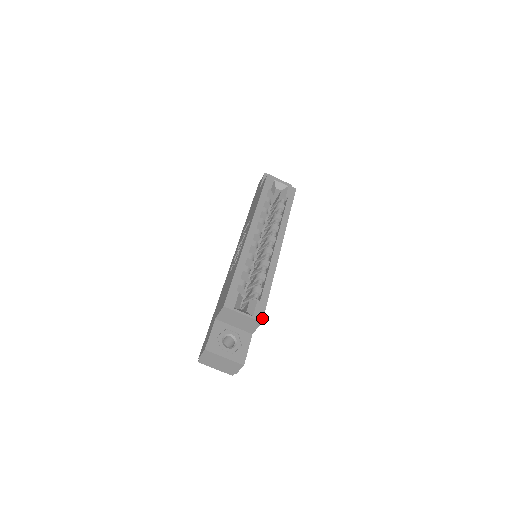
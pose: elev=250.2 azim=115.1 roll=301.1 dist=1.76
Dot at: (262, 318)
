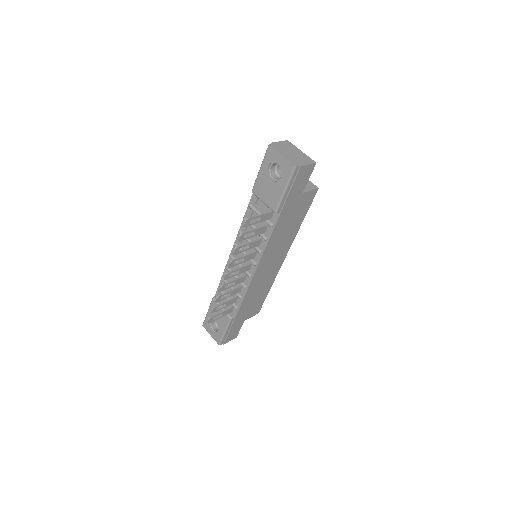
Dot at: (316, 191)
